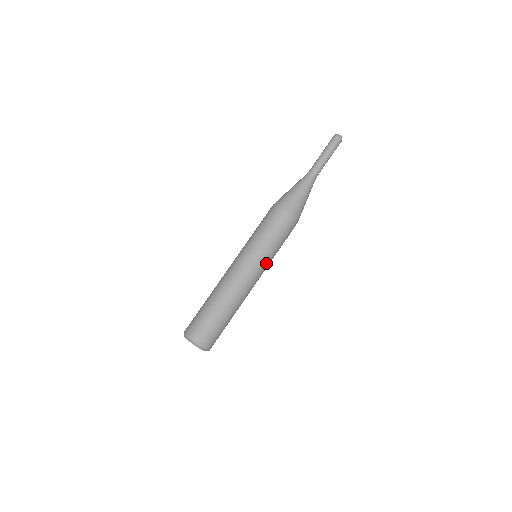
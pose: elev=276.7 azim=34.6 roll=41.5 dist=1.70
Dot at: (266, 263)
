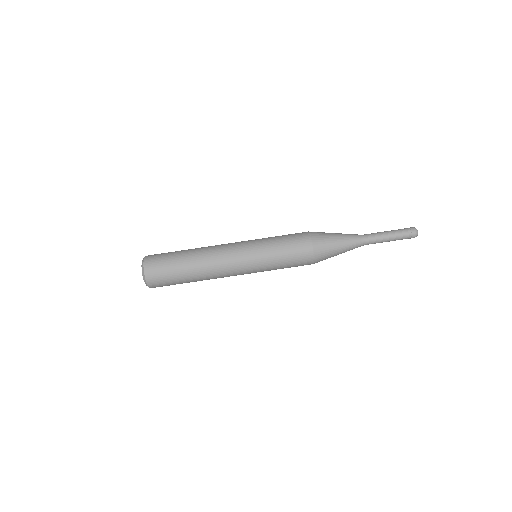
Dot at: occluded
